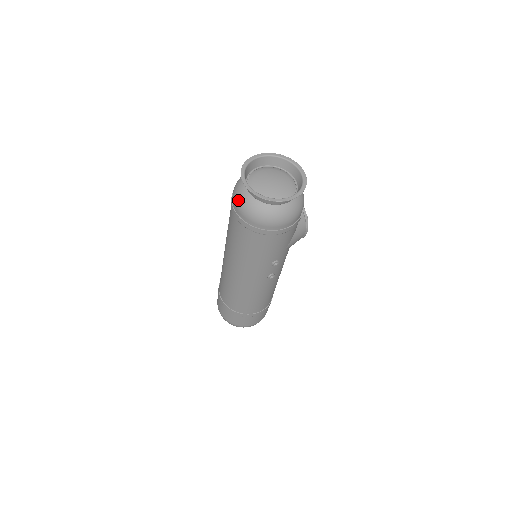
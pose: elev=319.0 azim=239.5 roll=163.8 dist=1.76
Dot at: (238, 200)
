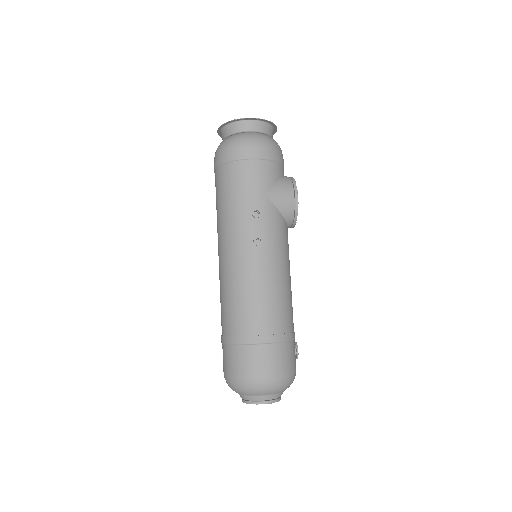
Dot at: occluded
